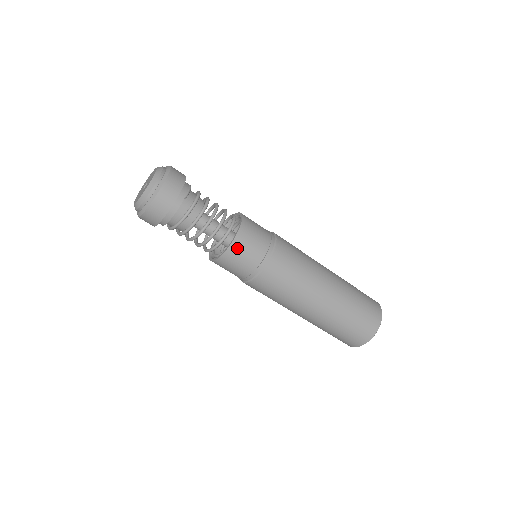
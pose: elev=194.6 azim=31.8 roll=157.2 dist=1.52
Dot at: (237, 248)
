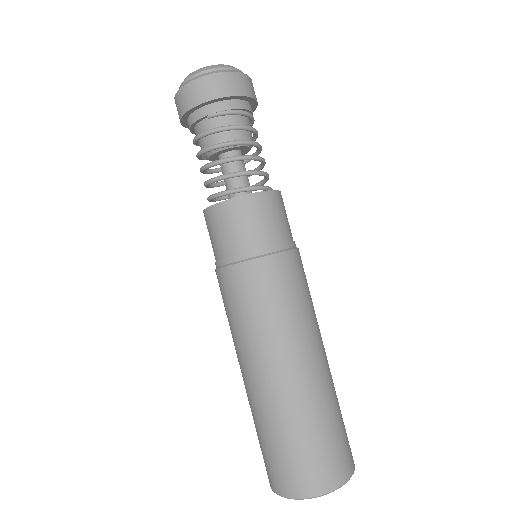
Dot at: (211, 218)
